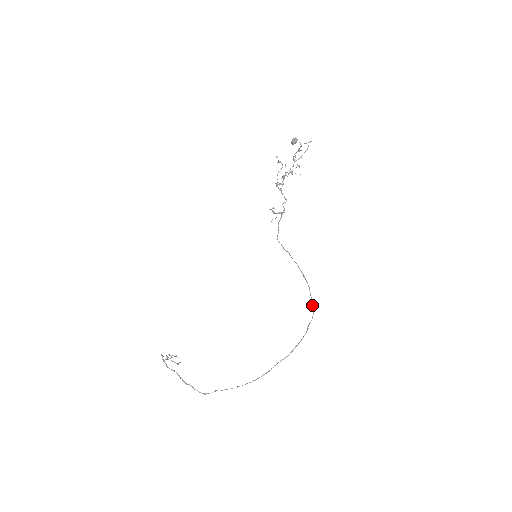
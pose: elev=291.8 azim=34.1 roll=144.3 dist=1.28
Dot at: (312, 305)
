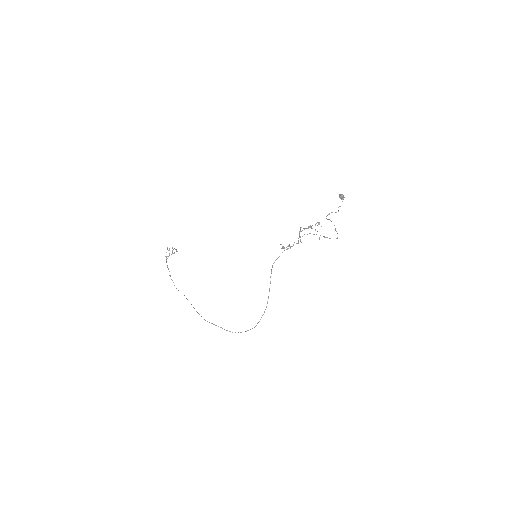
Dot at: occluded
